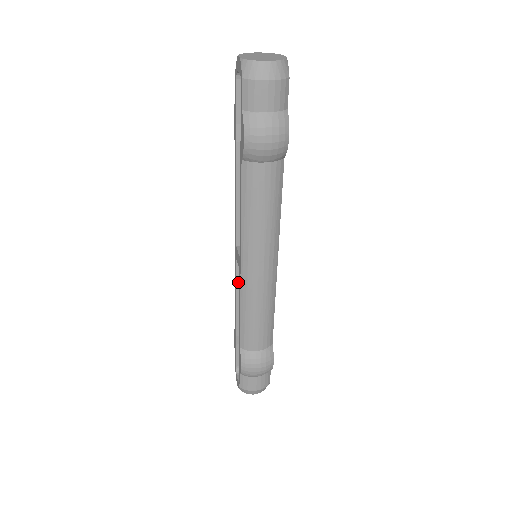
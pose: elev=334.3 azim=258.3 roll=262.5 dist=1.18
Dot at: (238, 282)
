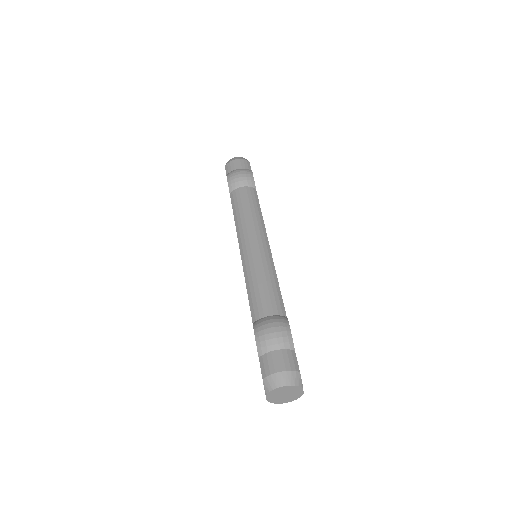
Dot at: occluded
